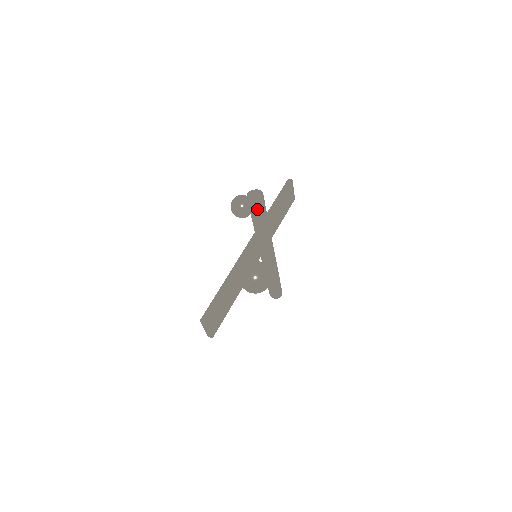
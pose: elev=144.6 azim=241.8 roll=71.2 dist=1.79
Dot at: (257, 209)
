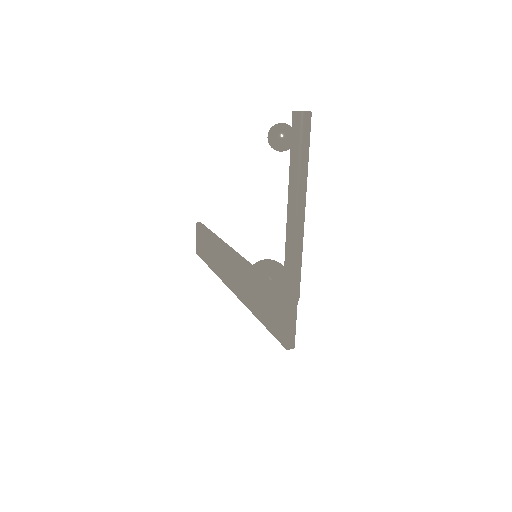
Dot at: (309, 125)
